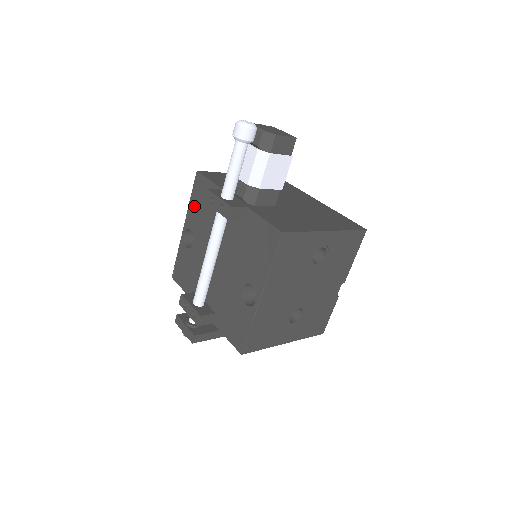
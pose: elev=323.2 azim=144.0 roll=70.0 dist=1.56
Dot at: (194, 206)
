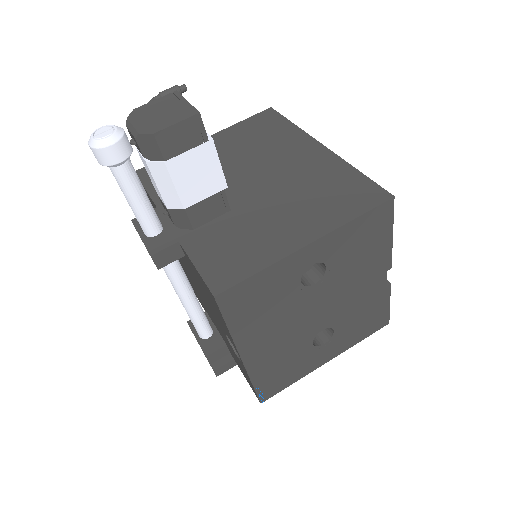
Dot at: occluded
